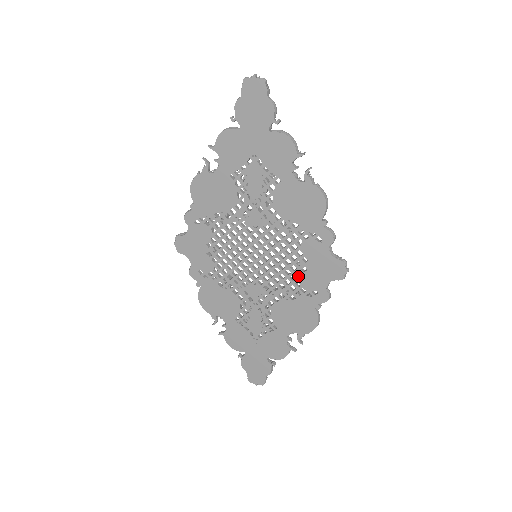
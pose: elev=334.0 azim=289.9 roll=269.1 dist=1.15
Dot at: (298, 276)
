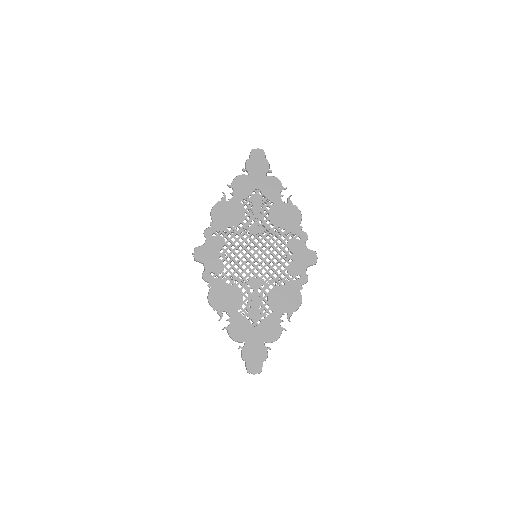
Dot at: (286, 266)
